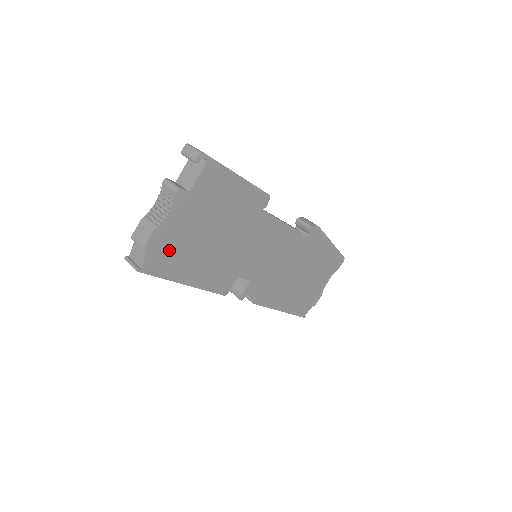
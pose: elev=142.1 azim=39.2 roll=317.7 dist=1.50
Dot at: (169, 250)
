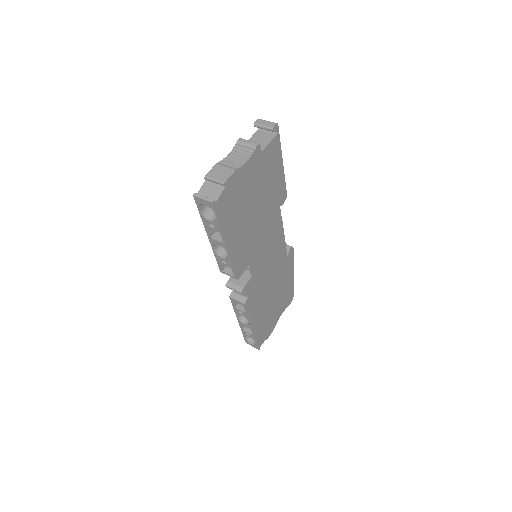
Dot at: (234, 198)
